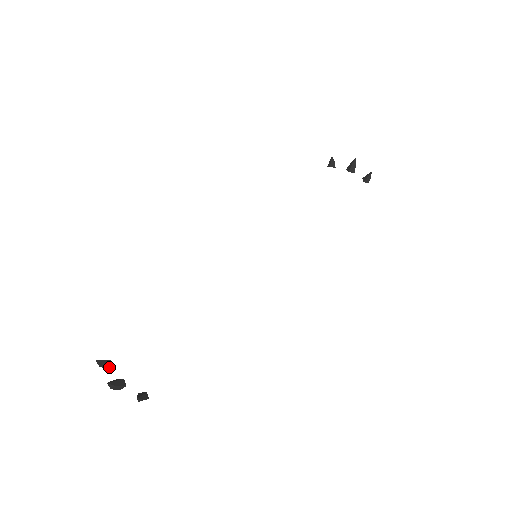
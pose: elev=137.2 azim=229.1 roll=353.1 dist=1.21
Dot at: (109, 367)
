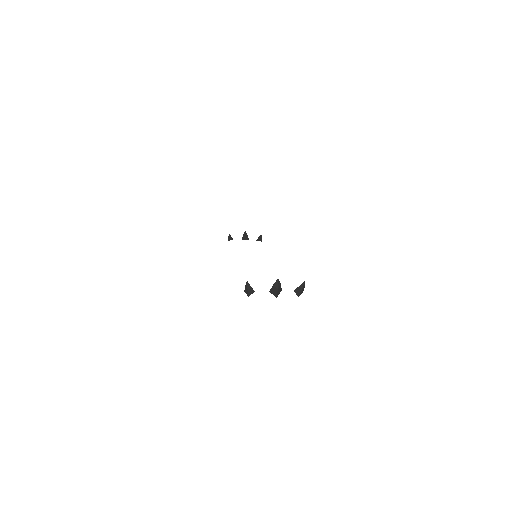
Dot at: occluded
